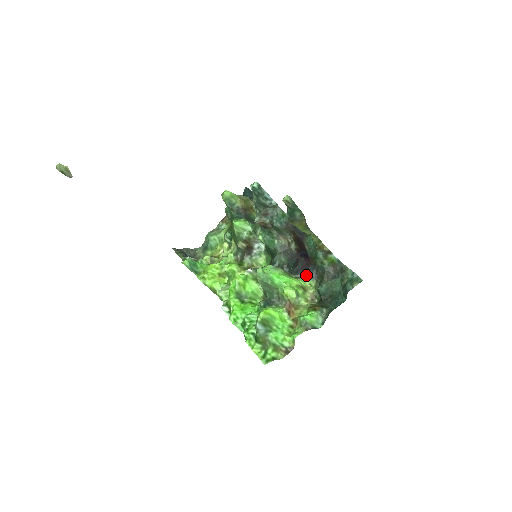
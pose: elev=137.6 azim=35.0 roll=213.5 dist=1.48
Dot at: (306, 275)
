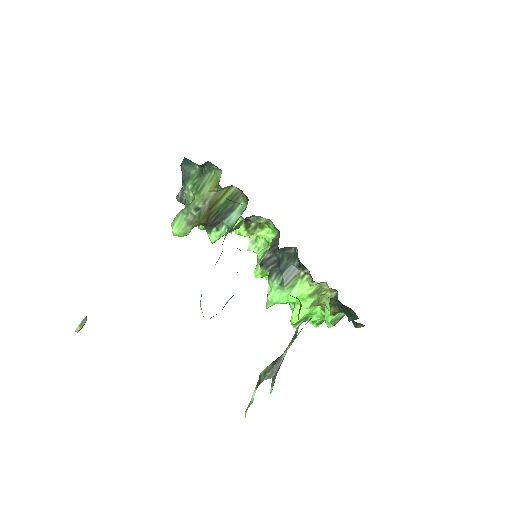
Dot at: (313, 282)
